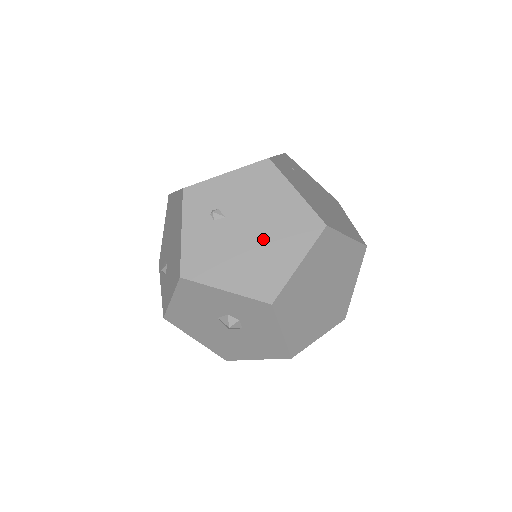
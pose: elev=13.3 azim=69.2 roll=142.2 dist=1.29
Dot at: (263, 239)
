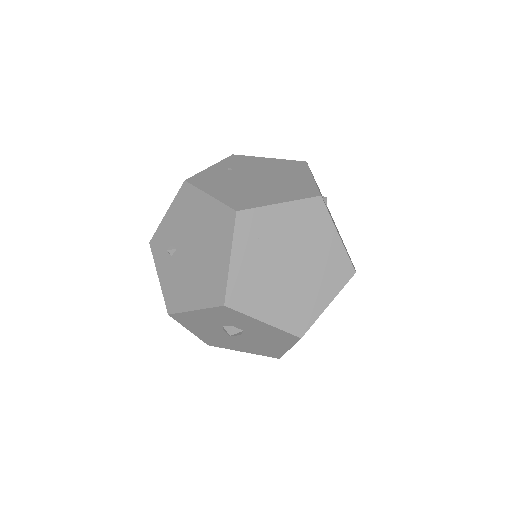
Dot at: (202, 252)
